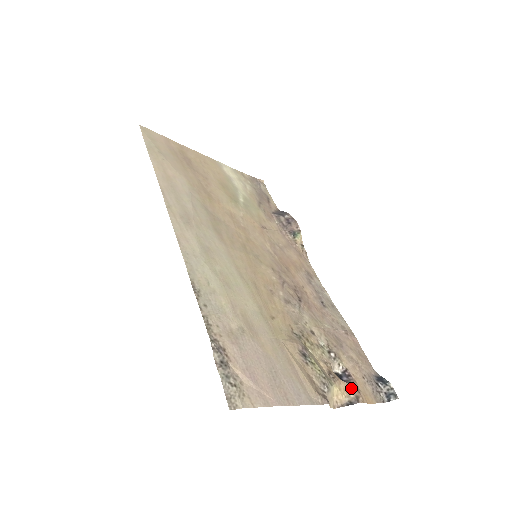
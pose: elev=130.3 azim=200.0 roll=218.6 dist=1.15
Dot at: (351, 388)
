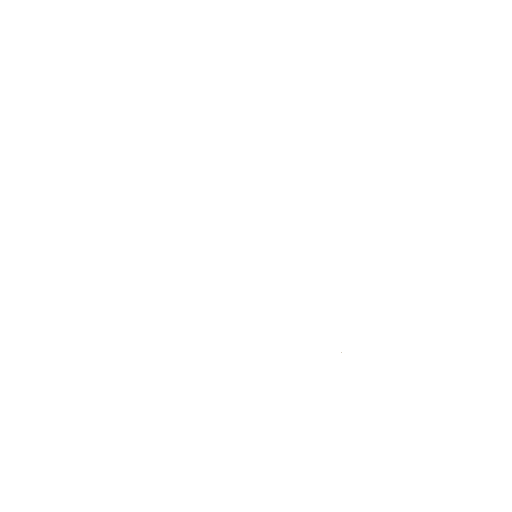
Dot at: occluded
